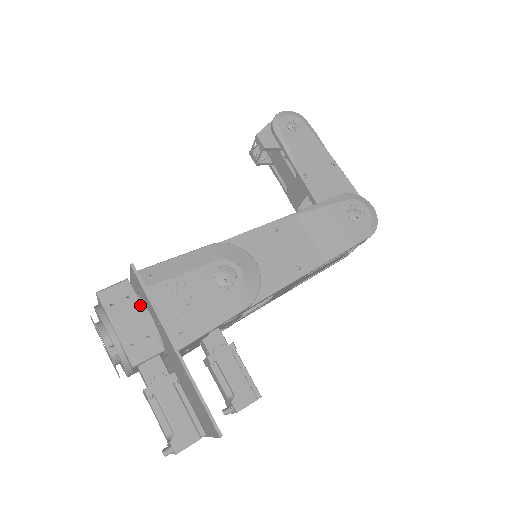
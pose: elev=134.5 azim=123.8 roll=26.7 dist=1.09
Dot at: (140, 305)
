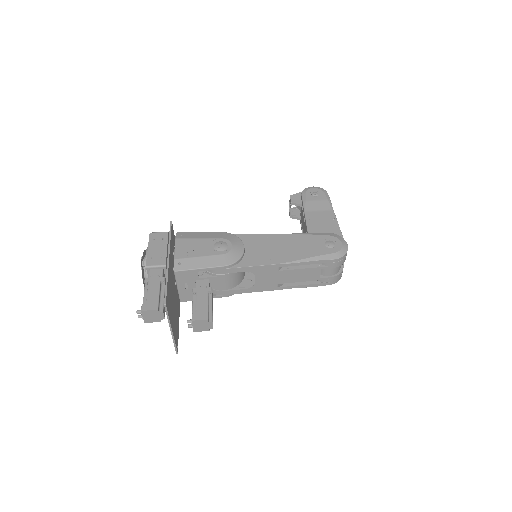
Dot at: (167, 244)
